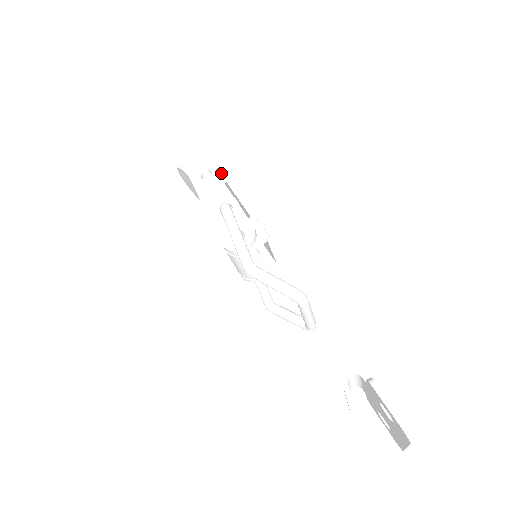
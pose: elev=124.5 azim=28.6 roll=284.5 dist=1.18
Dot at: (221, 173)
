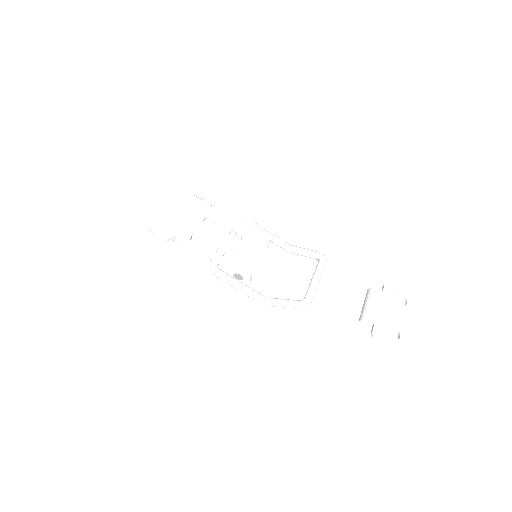
Dot at: (183, 233)
